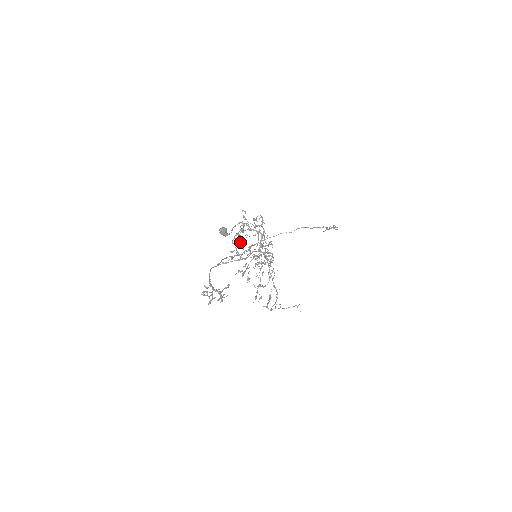
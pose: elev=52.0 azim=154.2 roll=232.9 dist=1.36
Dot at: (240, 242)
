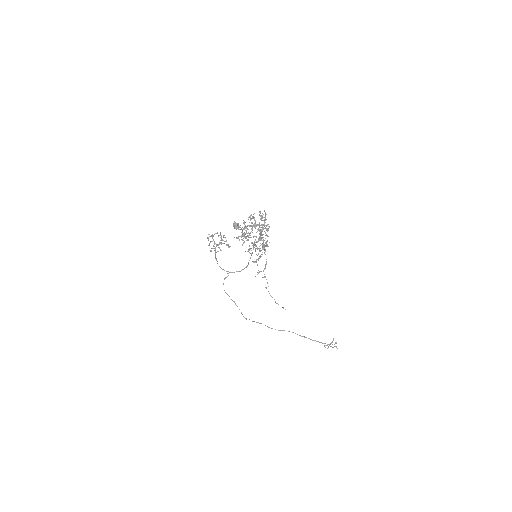
Dot at: (246, 228)
